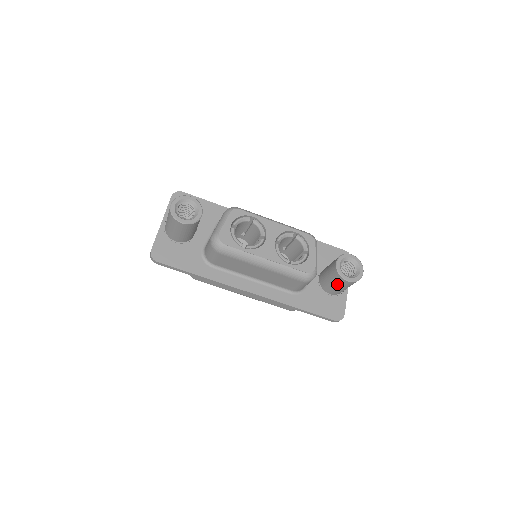
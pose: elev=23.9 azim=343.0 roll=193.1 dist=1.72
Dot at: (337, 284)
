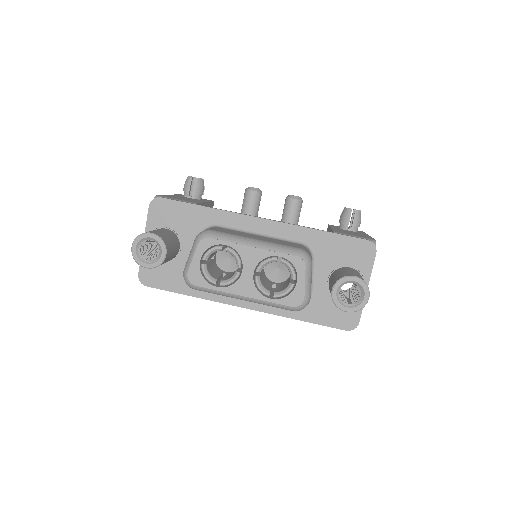
Dot at: occluded
